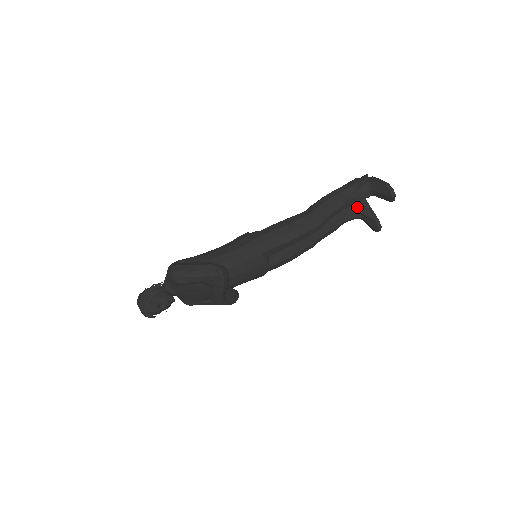
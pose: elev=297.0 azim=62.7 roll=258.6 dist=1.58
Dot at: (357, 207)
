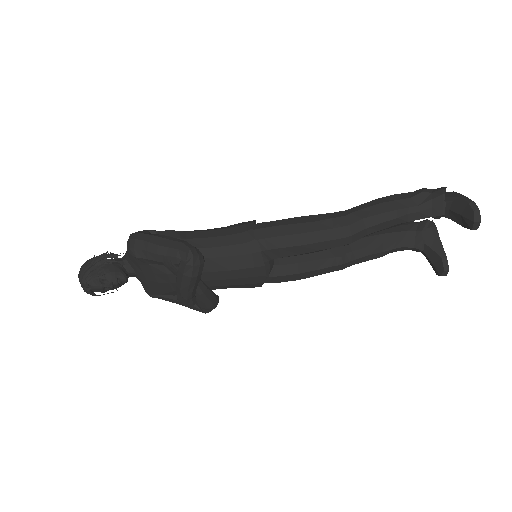
Dot at: (420, 233)
